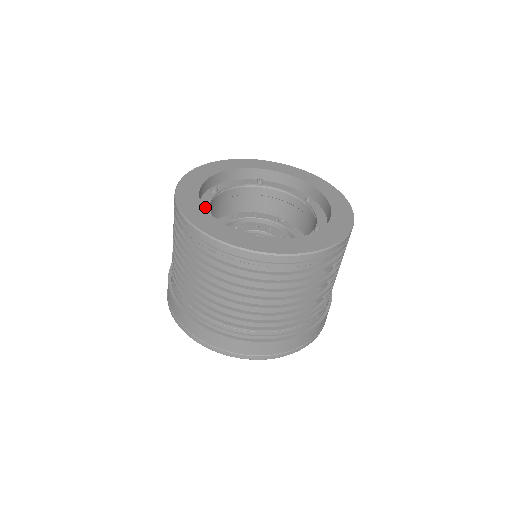
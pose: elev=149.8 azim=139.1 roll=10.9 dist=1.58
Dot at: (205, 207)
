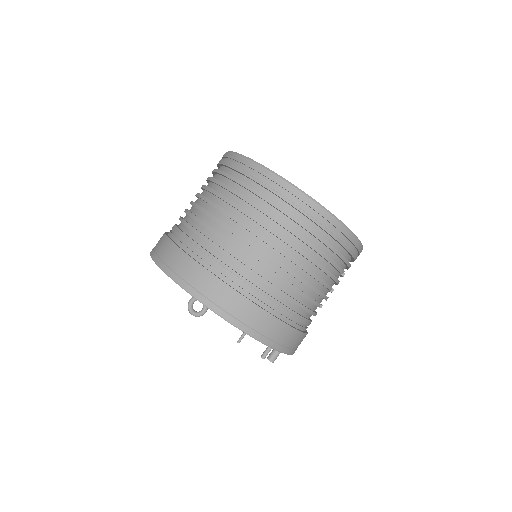
Dot at: occluded
